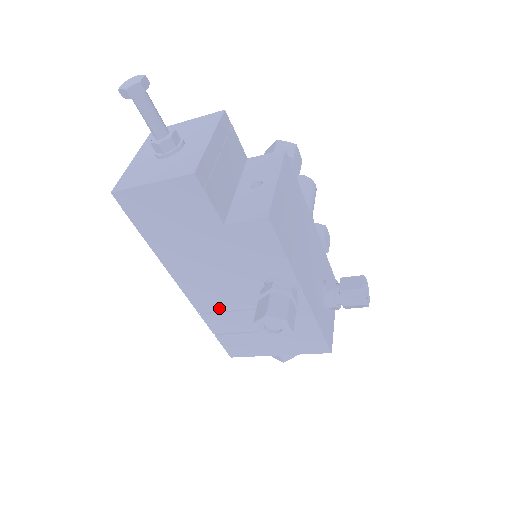
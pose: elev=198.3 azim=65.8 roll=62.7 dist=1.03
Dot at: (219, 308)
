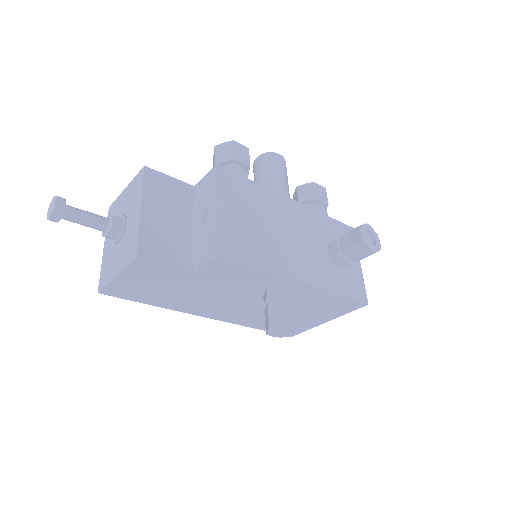
Dot at: (248, 316)
